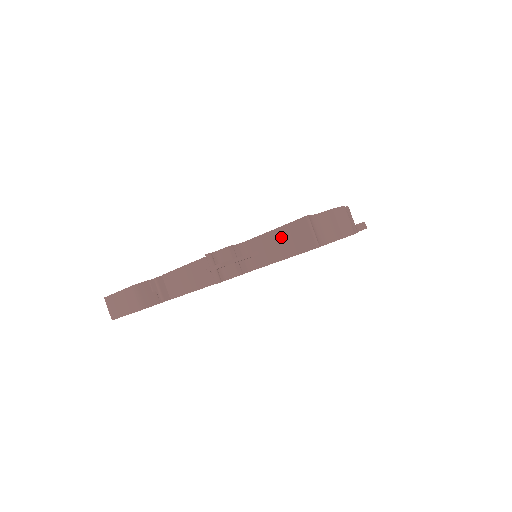
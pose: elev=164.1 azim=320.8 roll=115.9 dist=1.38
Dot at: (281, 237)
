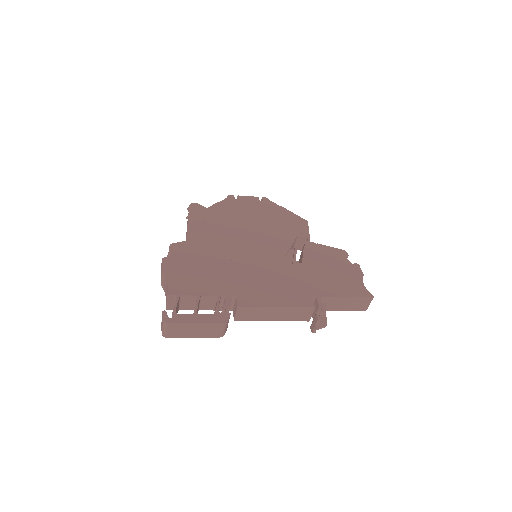
Dot at: (350, 301)
